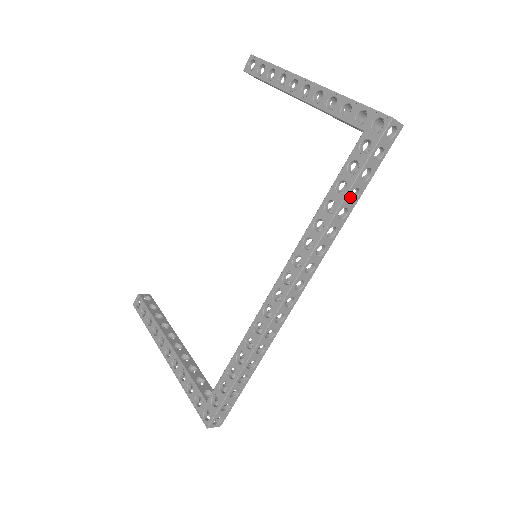
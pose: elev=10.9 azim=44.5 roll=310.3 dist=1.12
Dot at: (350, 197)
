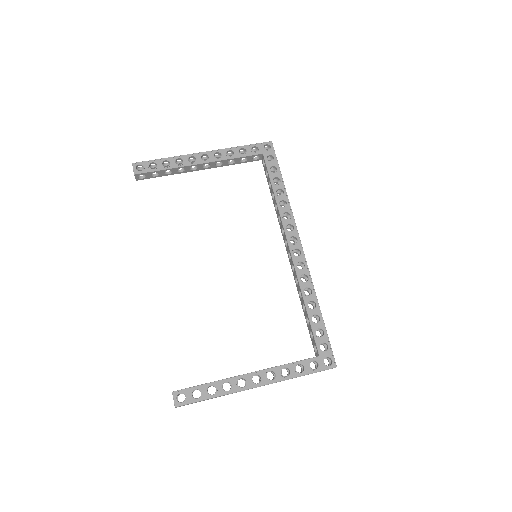
Dot at: occluded
